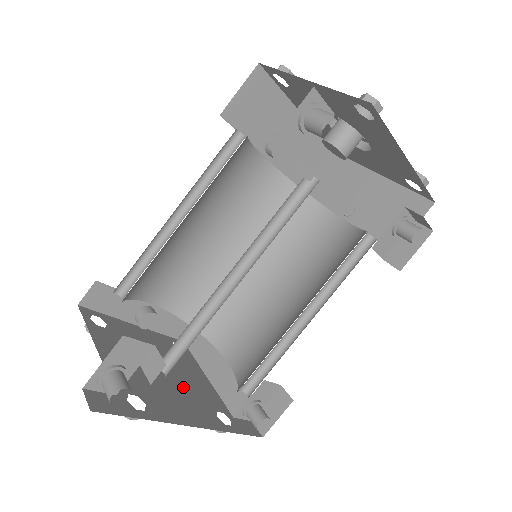
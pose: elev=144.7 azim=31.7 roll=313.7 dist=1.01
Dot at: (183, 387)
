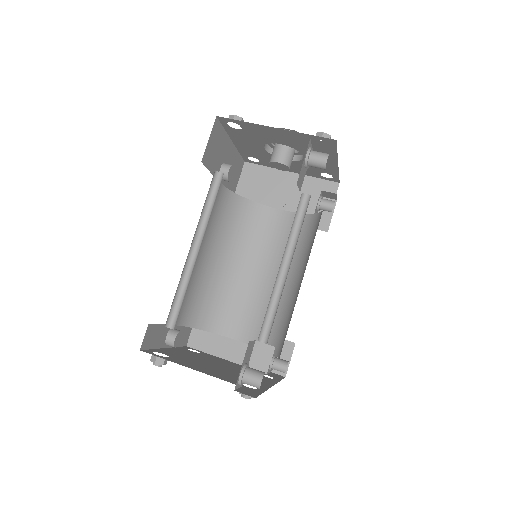
Dot at: (236, 370)
